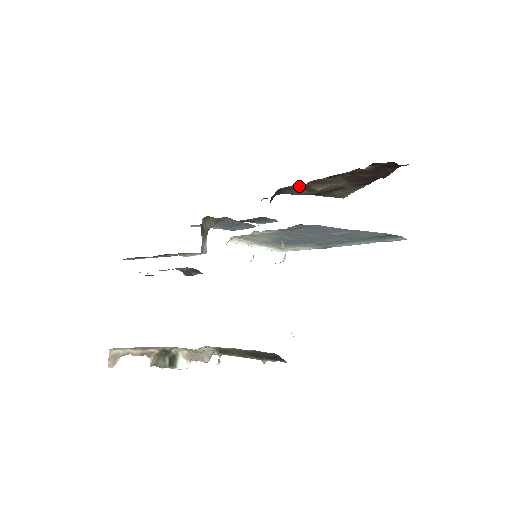
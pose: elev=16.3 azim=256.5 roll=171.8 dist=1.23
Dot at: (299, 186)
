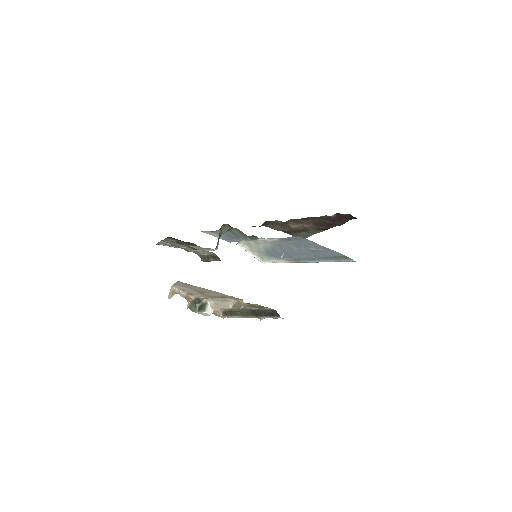
Dot at: (280, 222)
